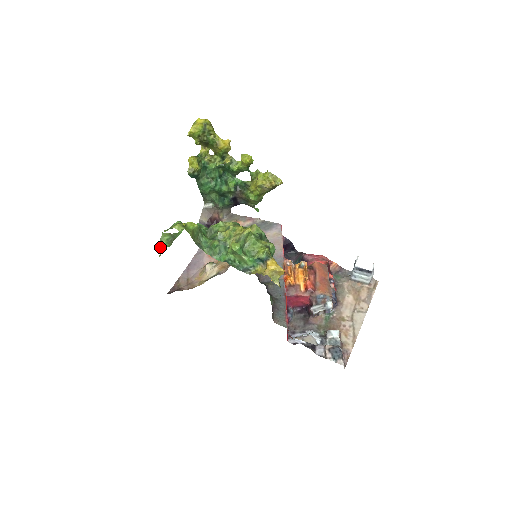
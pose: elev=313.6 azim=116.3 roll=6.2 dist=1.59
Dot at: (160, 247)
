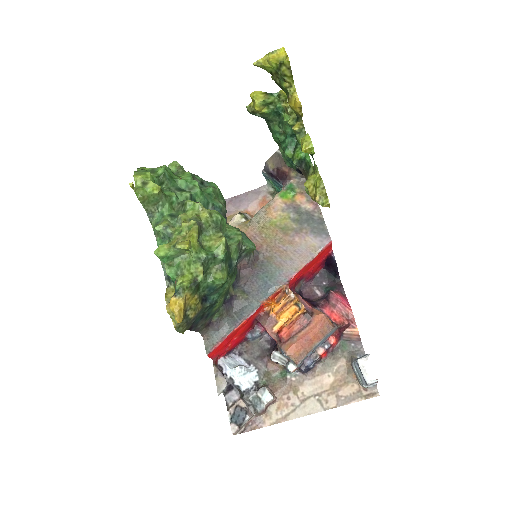
Dot at: occluded
